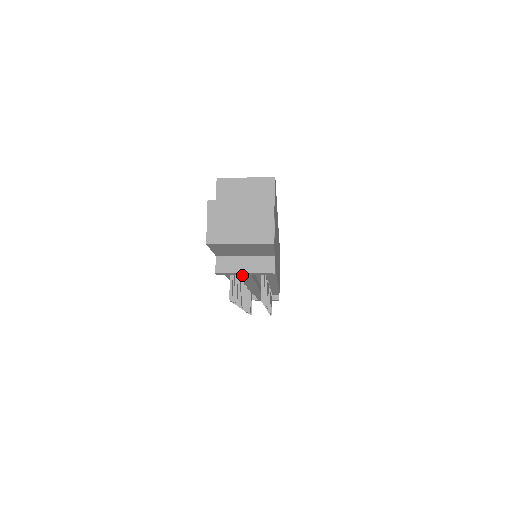
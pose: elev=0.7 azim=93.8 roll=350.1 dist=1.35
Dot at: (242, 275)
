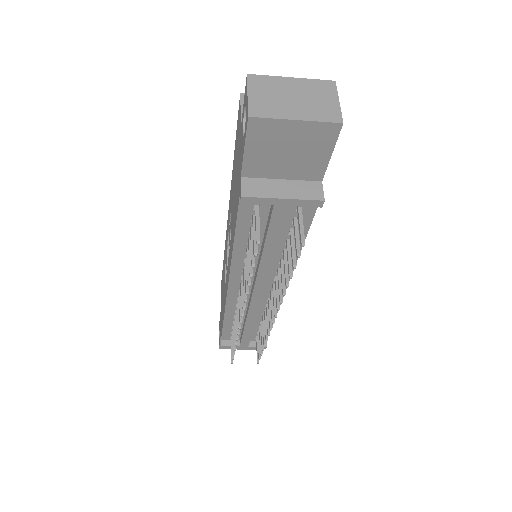
Dot at: (274, 210)
